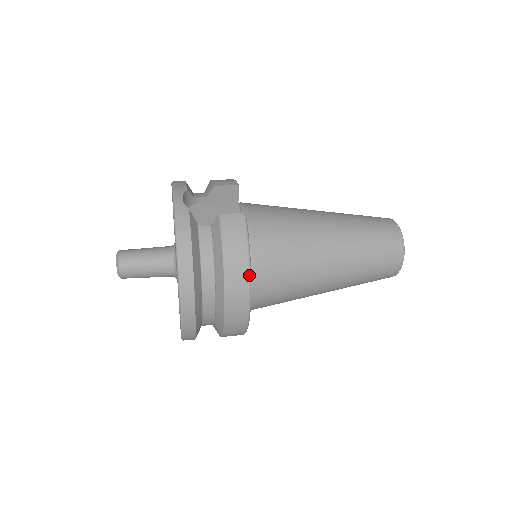
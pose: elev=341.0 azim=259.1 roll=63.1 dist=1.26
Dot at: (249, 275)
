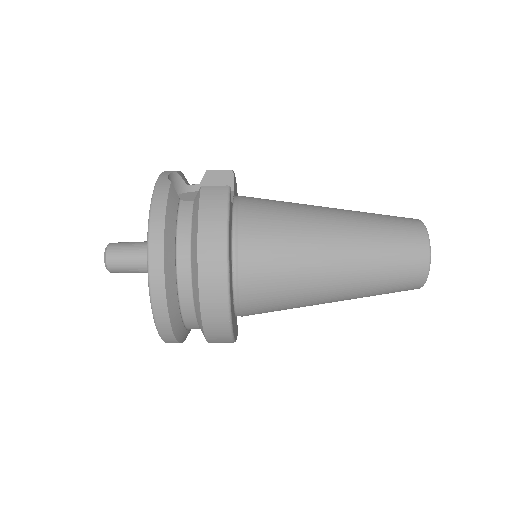
Dot at: (226, 246)
